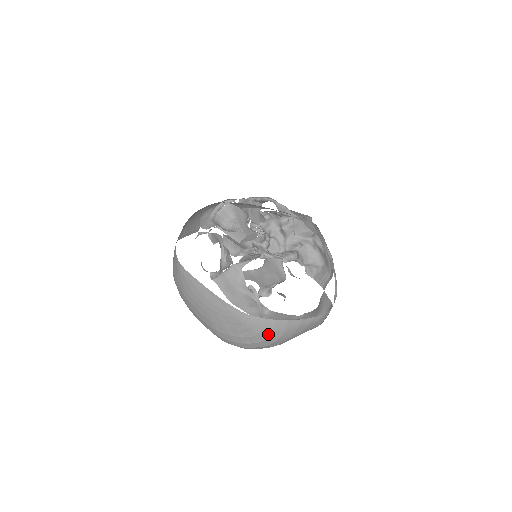
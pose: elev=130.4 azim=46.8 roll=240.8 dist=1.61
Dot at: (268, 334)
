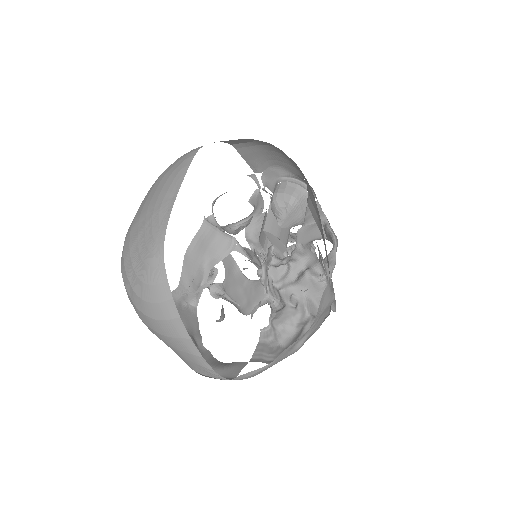
Dot at: (150, 298)
